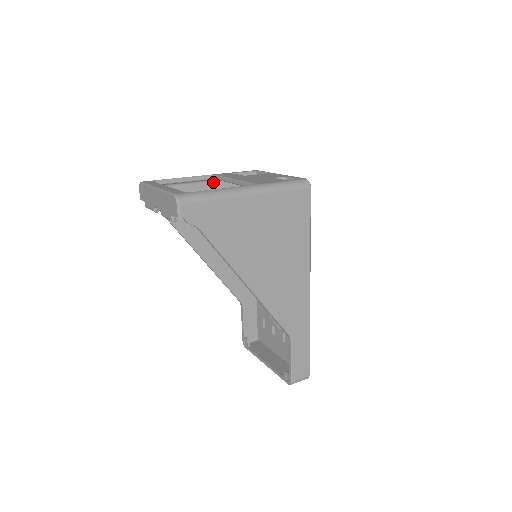
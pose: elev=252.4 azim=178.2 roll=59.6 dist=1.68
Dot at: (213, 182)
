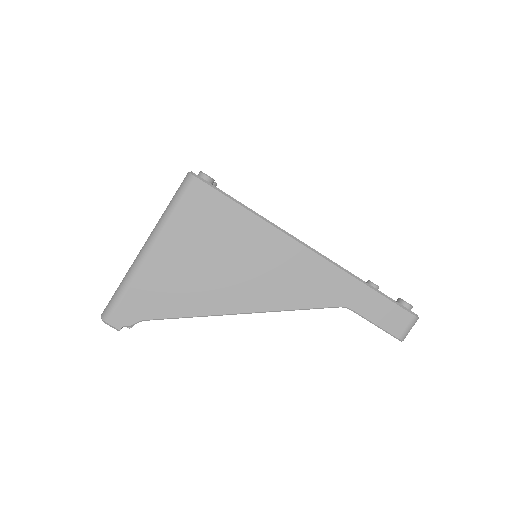
Dot at: occluded
